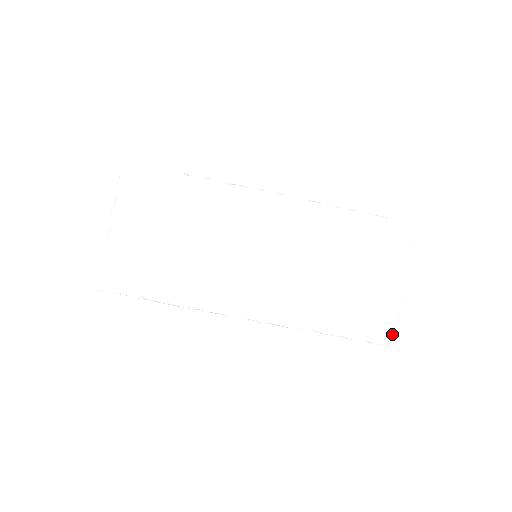
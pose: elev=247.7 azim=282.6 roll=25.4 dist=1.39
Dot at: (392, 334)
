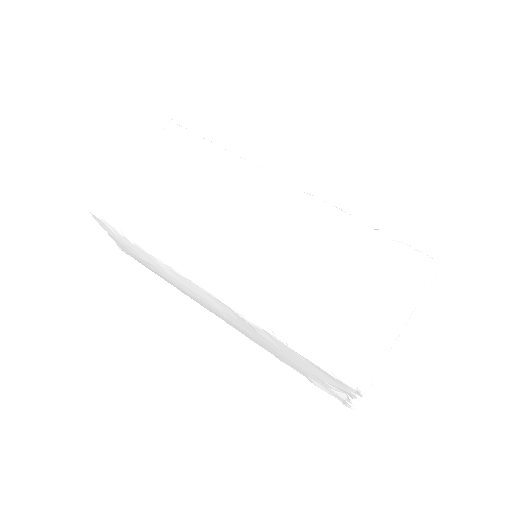
Dot at: (368, 377)
